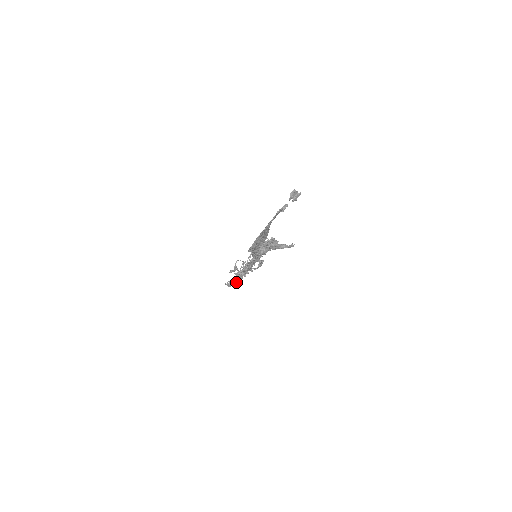
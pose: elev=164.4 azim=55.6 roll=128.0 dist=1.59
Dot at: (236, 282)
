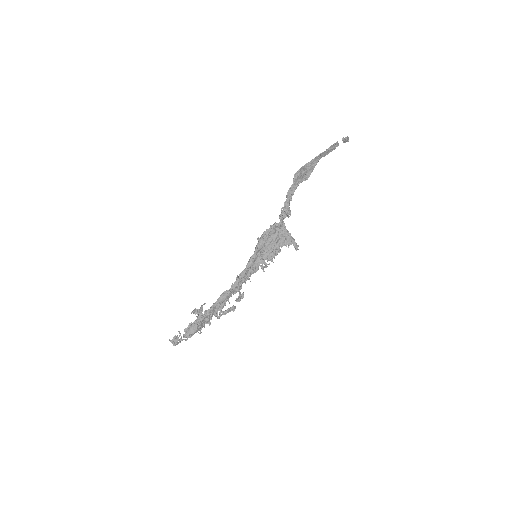
Dot at: (194, 325)
